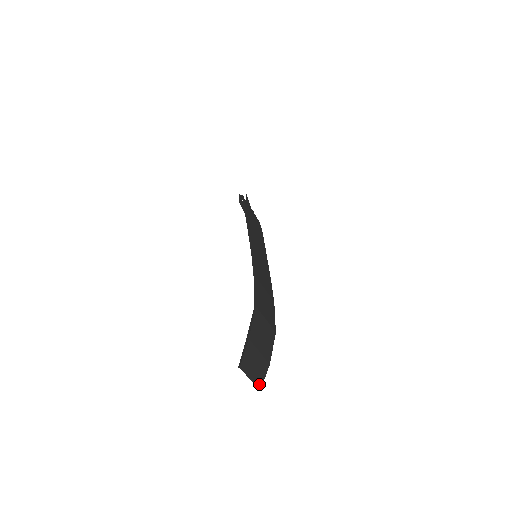
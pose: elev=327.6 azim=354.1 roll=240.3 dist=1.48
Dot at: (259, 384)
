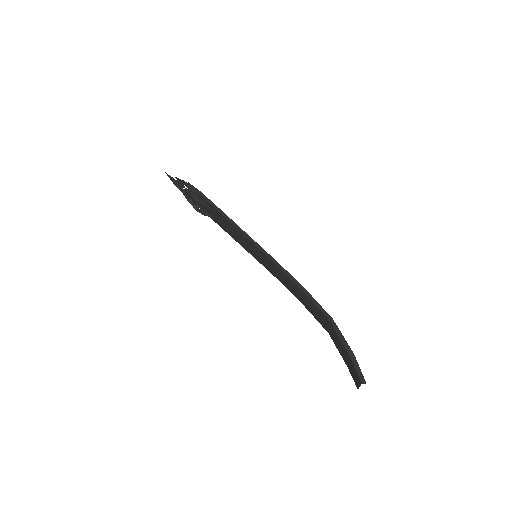
Dot at: occluded
